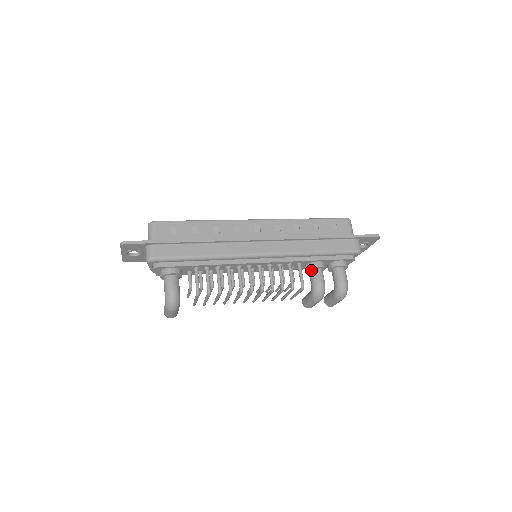
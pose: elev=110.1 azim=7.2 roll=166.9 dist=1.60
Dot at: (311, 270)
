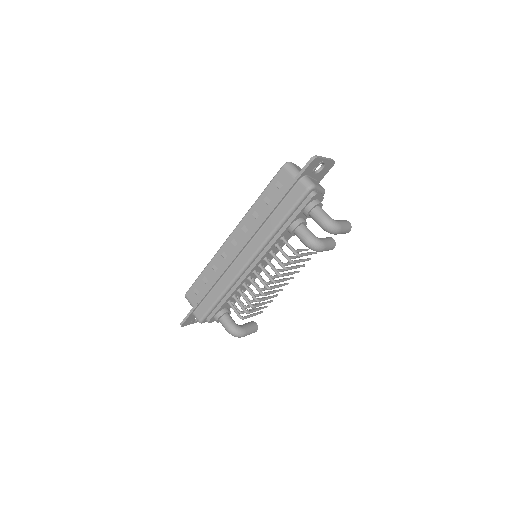
Dot at: (294, 234)
